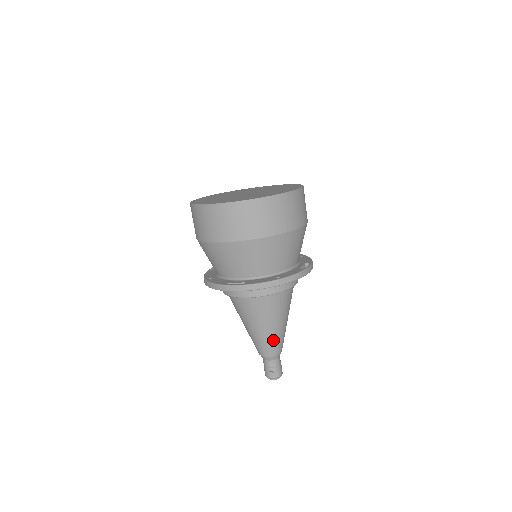
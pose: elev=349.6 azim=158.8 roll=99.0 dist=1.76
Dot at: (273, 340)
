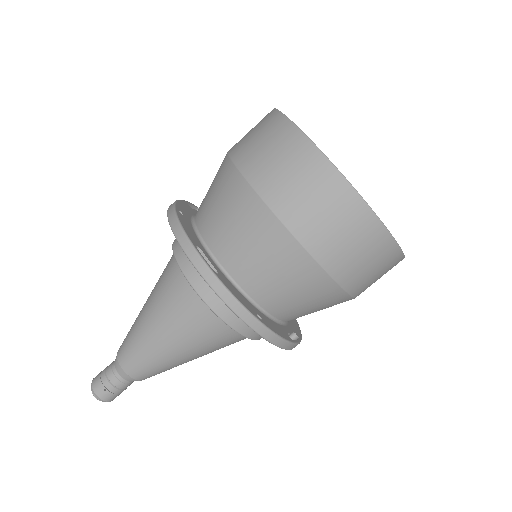
Dot at: (153, 362)
